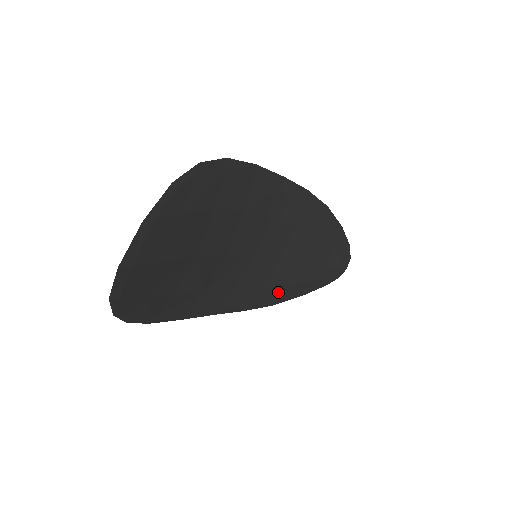
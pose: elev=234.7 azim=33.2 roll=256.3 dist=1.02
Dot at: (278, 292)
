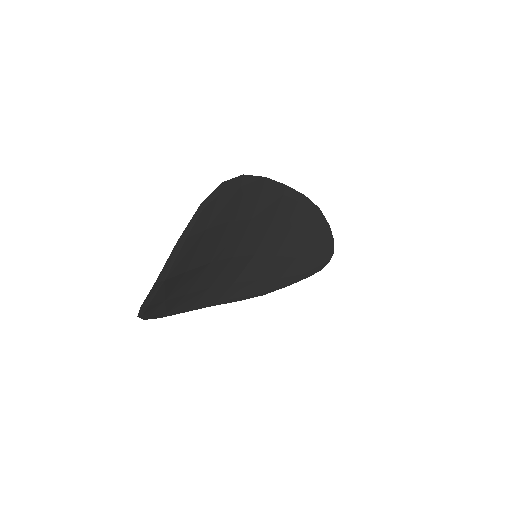
Dot at: (269, 284)
